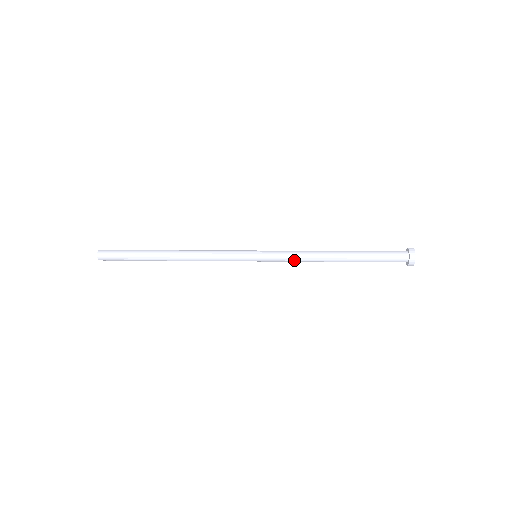
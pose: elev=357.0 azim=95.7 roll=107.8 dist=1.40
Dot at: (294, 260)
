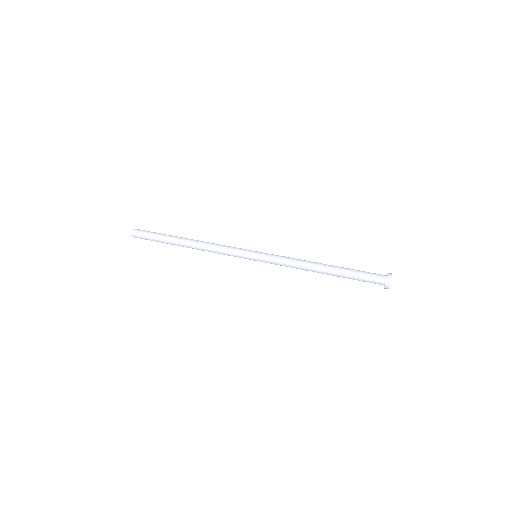
Dot at: (286, 266)
